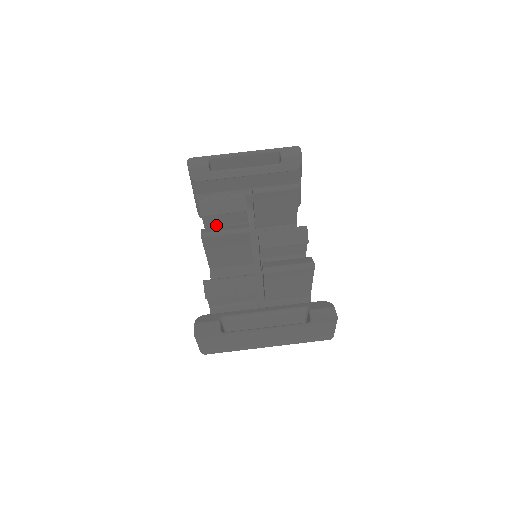
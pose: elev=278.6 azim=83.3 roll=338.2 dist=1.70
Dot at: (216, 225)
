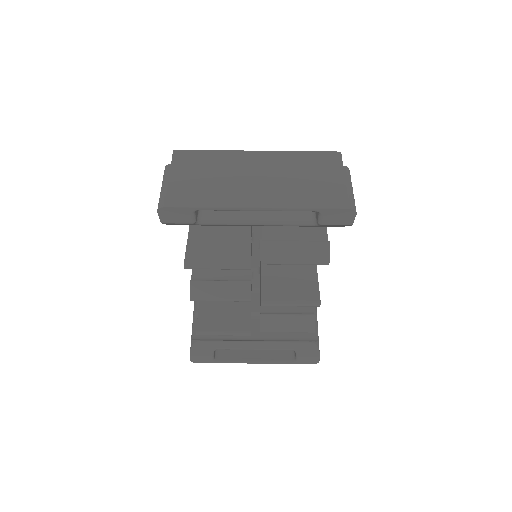
Dot at: occluded
